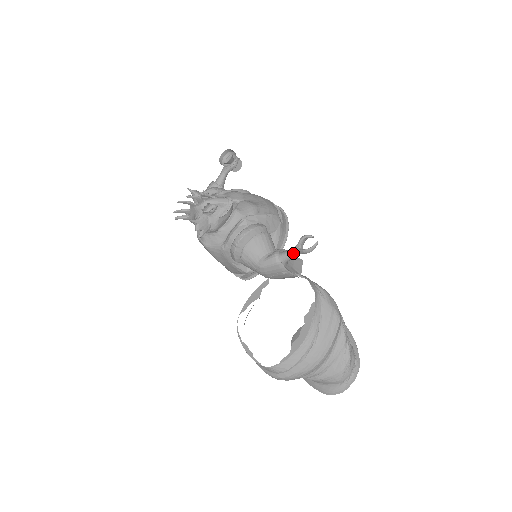
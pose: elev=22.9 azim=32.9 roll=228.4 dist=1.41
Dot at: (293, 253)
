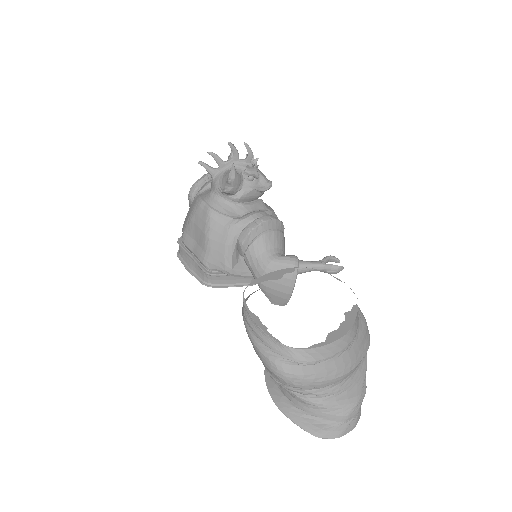
Dot at: (316, 264)
